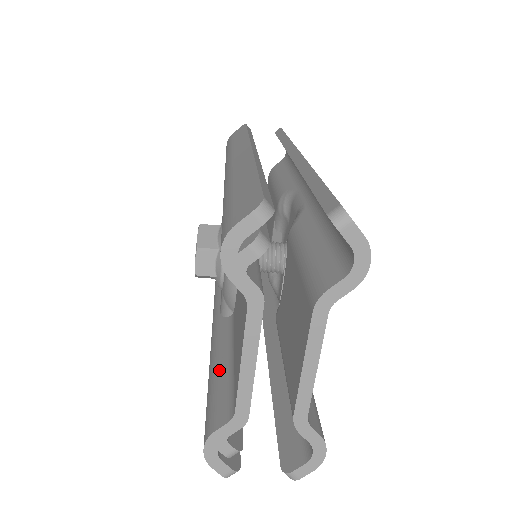
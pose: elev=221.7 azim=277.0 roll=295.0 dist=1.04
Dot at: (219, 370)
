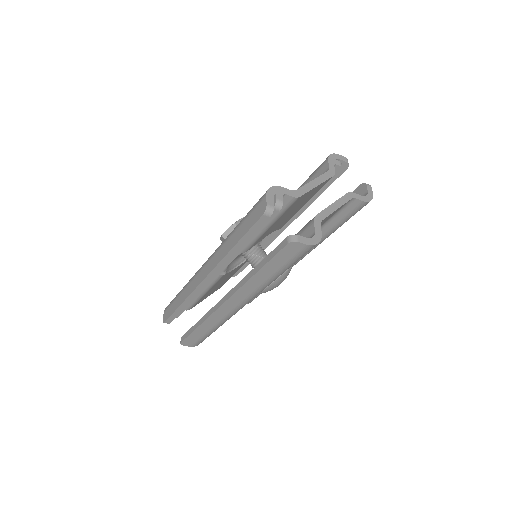
Dot at: occluded
